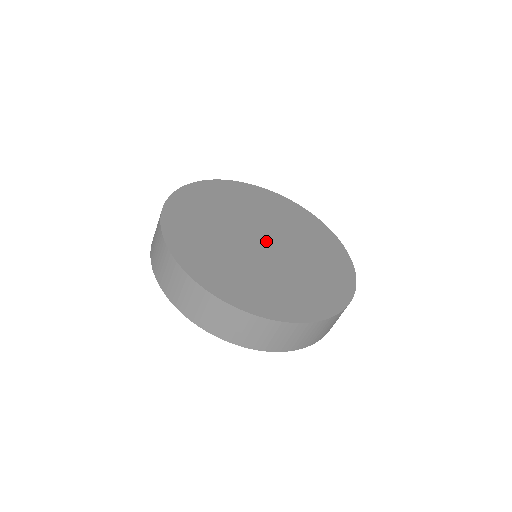
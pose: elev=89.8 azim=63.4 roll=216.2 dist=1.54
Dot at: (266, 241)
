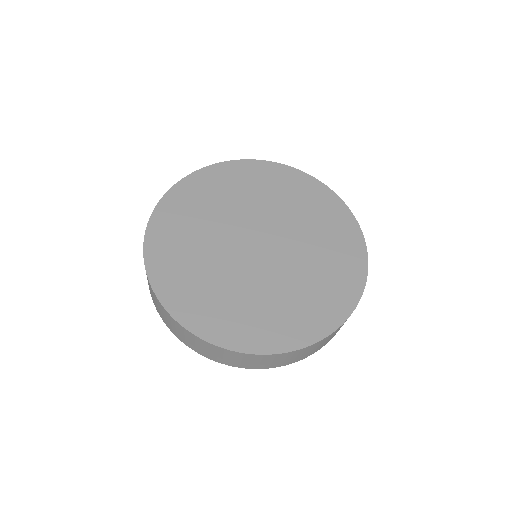
Dot at: (262, 244)
